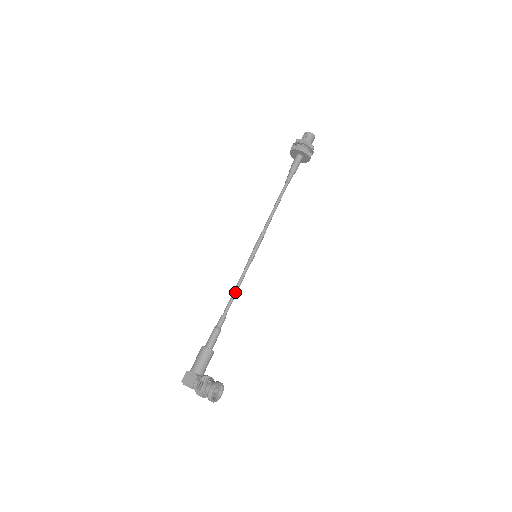
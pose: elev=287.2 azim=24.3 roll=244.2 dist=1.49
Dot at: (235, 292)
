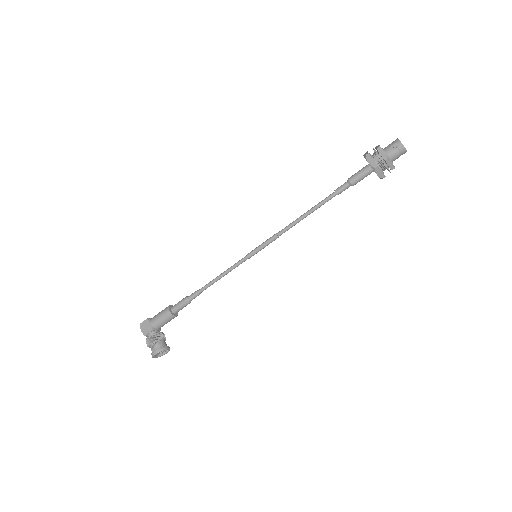
Dot at: (218, 278)
